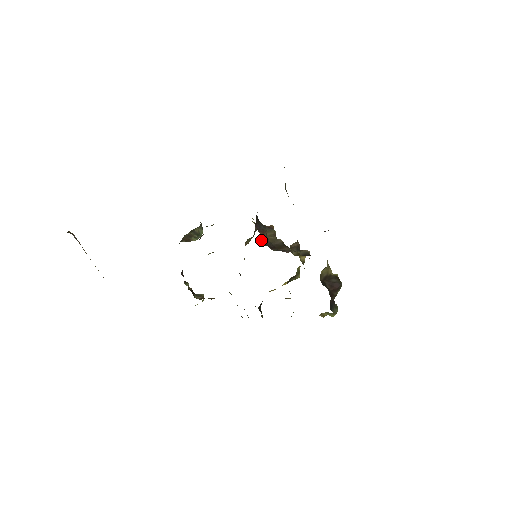
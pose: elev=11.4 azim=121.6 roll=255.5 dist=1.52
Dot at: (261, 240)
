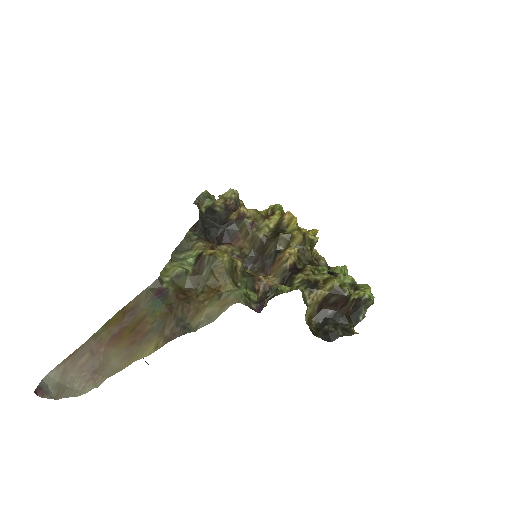
Dot at: occluded
